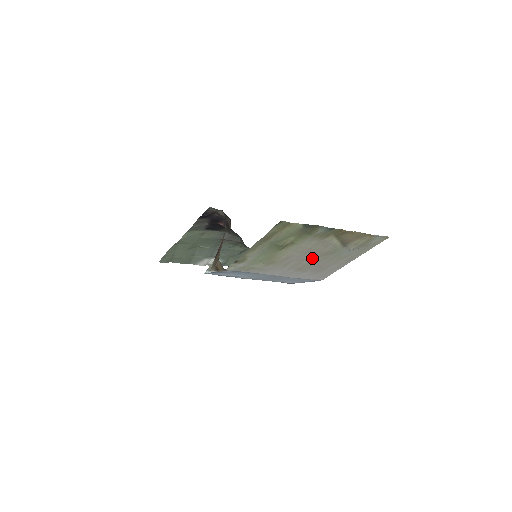
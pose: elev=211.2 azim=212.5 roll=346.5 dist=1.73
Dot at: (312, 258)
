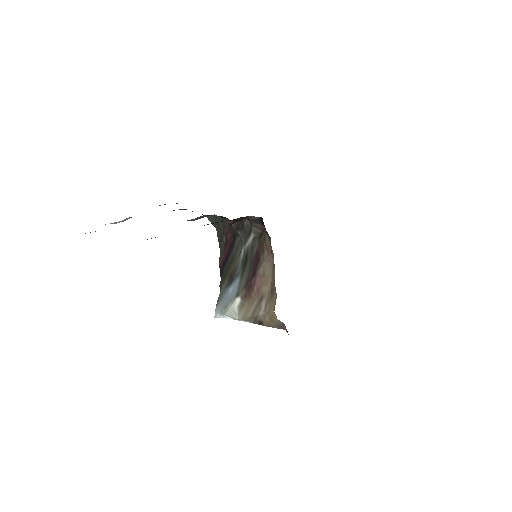
Dot at: occluded
